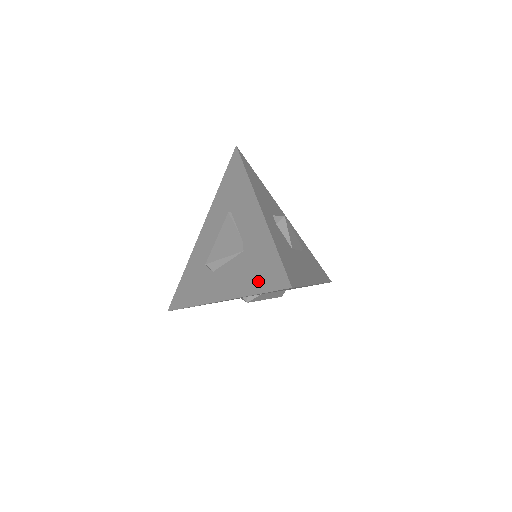
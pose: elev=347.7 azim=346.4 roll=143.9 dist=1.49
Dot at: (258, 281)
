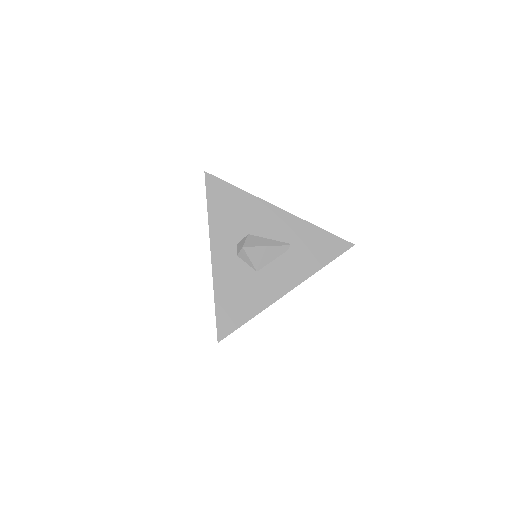
Dot at: occluded
